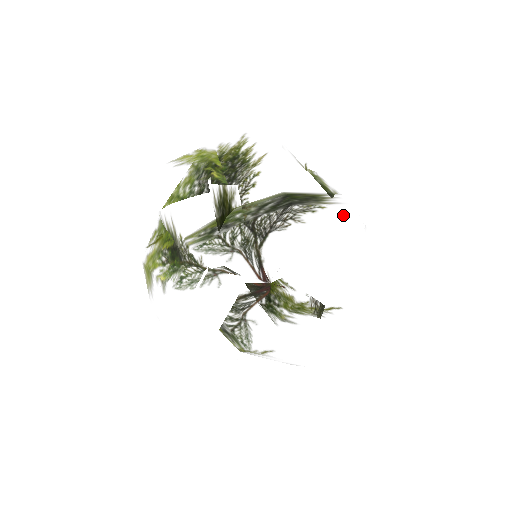
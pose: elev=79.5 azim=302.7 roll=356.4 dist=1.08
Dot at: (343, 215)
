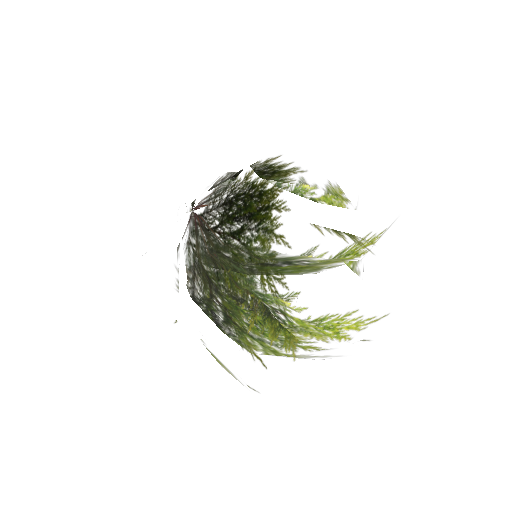
Dot at: occluded
